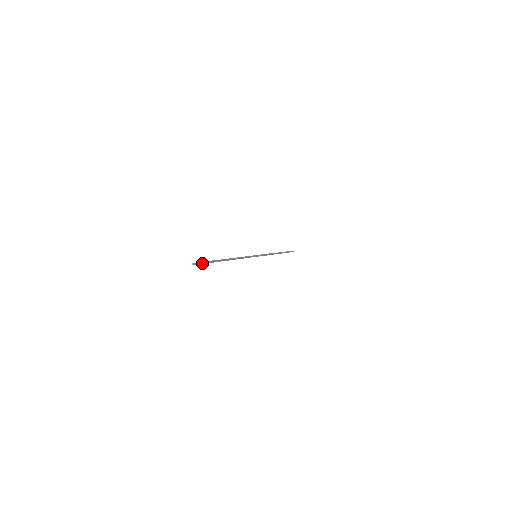
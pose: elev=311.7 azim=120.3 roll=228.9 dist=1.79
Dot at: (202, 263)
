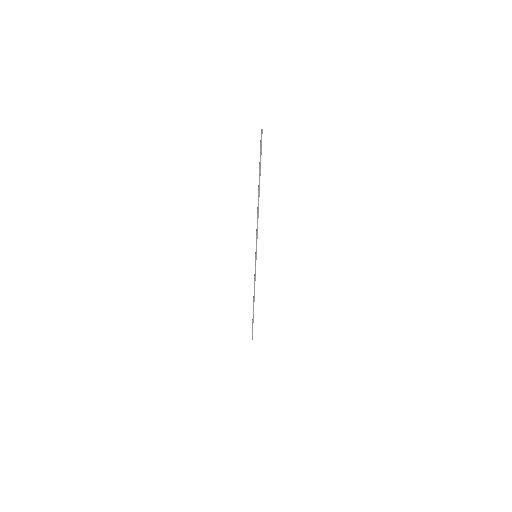
Dot at: (261, 147)
